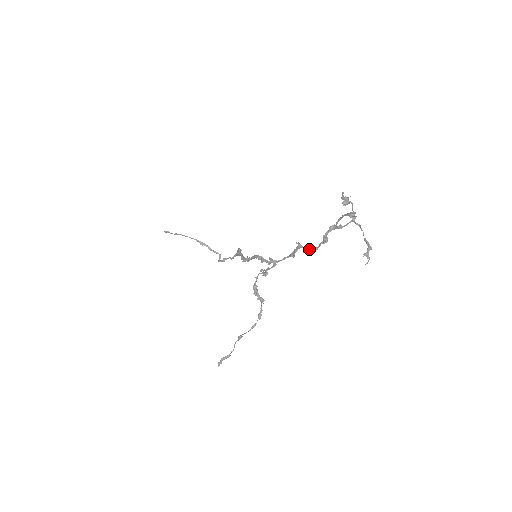
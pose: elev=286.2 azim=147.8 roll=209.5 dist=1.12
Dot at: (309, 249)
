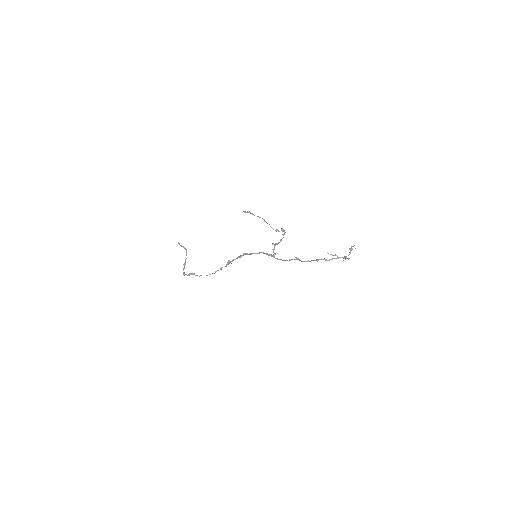
Dot at: (301, 261)
